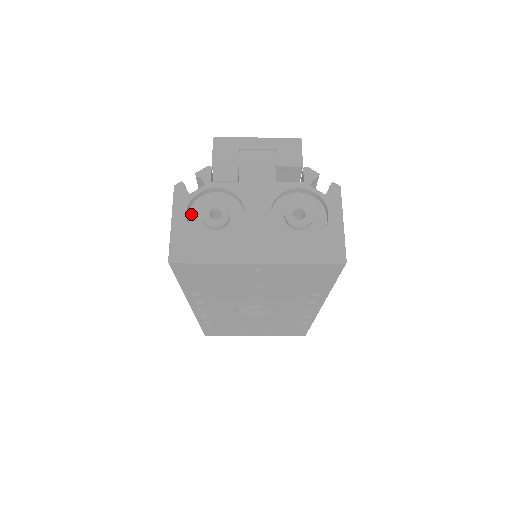
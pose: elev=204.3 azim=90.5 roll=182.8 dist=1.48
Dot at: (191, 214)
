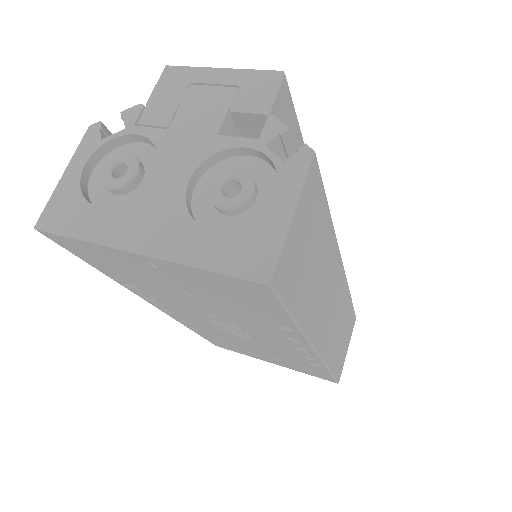
Dot at: (98, 168)
